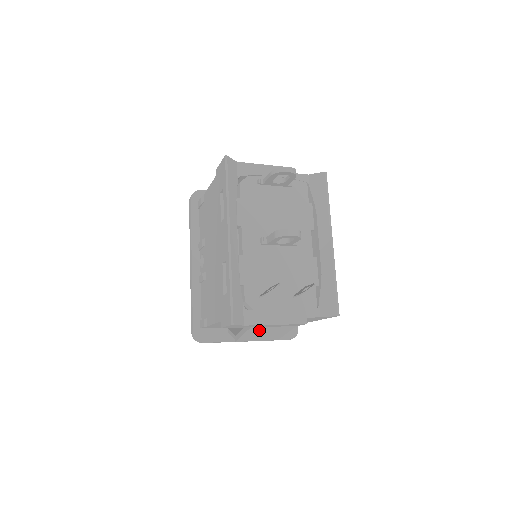
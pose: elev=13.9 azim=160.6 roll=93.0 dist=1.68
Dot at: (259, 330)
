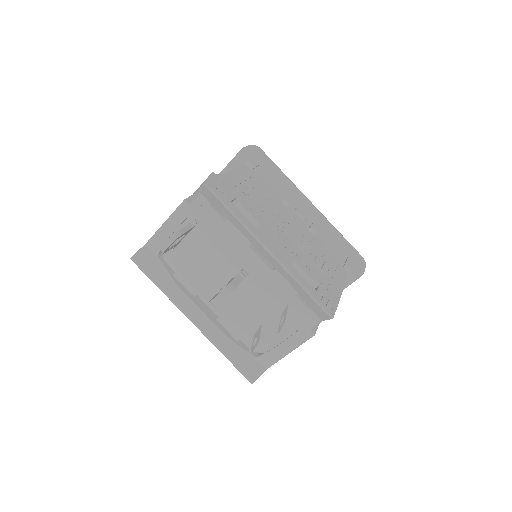
Dot at: occluded
